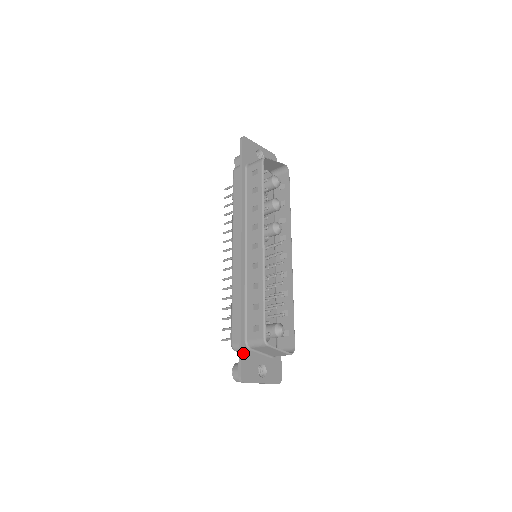
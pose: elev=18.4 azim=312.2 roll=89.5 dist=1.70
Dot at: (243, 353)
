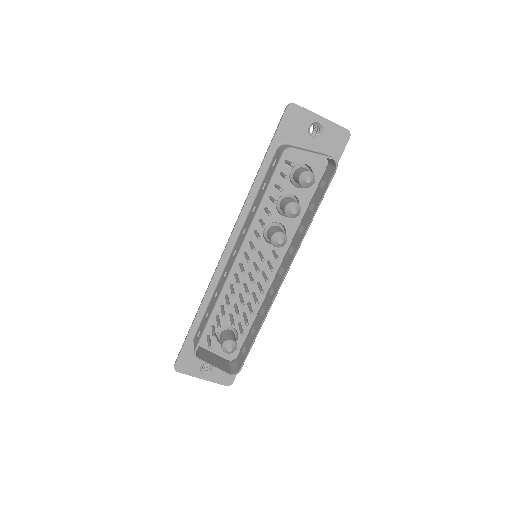
Dot at: (186, 348)
